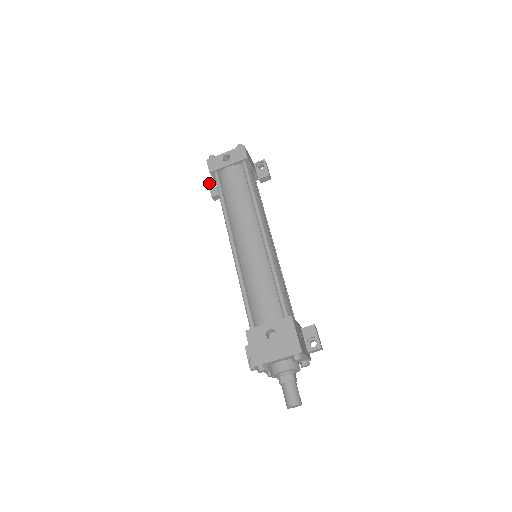
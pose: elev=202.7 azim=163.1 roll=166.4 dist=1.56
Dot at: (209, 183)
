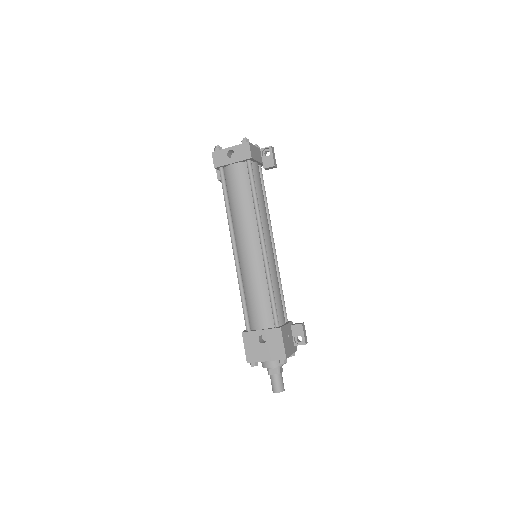
Dot at: occluded
